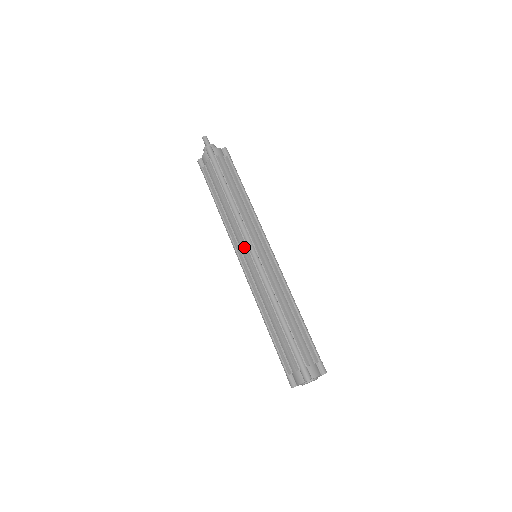
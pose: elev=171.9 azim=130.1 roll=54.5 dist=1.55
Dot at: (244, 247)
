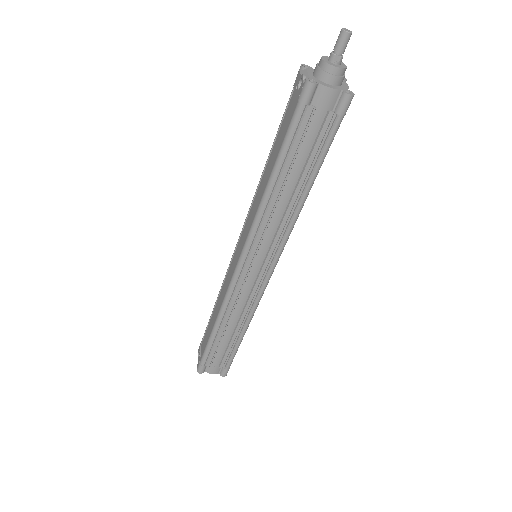
Dot at: (267, 260)
